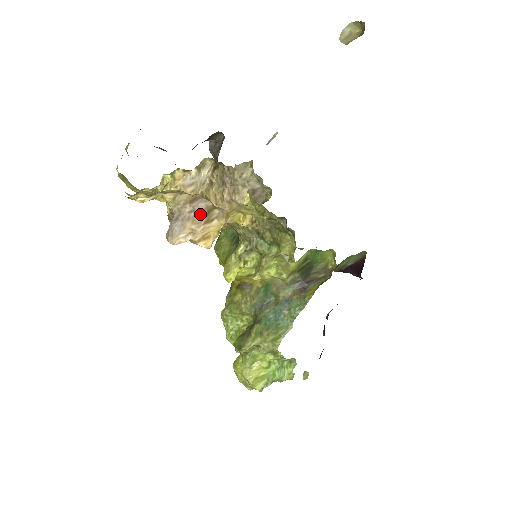
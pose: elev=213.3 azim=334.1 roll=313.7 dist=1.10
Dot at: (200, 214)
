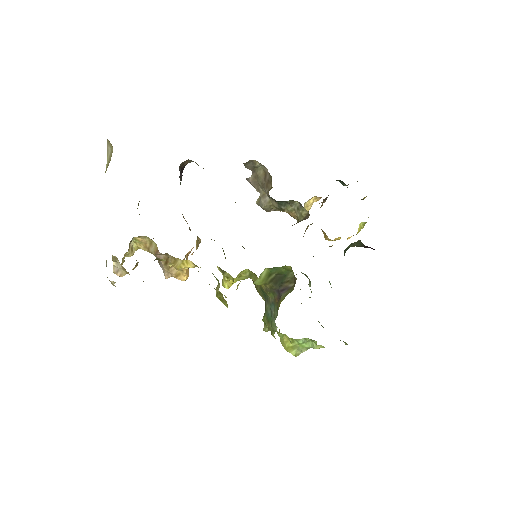
Dot at: (163, 262)
